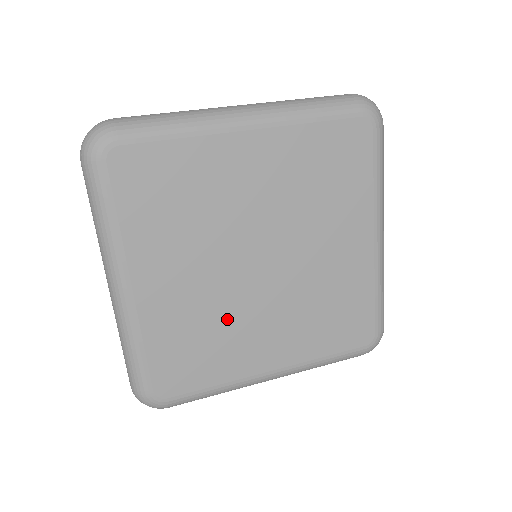
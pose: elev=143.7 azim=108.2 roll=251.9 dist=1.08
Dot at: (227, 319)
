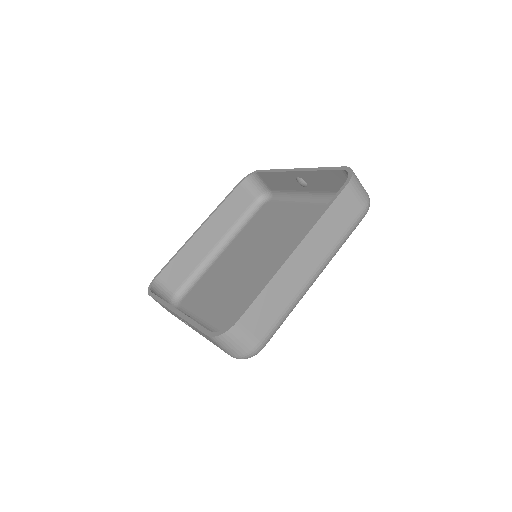
Dot at: occluded
